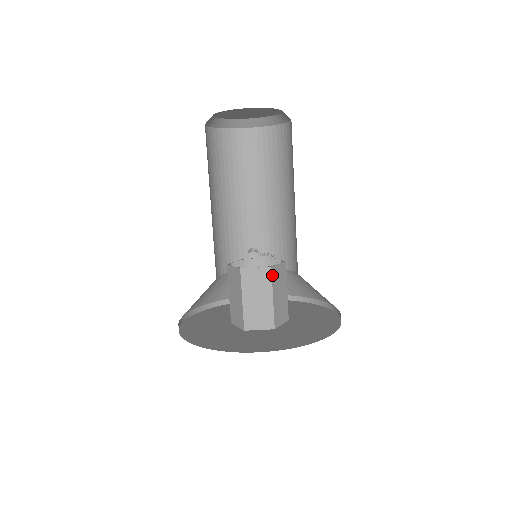
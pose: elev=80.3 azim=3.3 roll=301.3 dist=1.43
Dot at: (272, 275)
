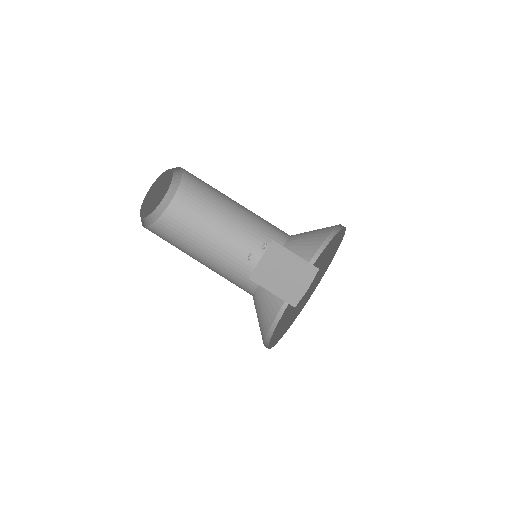
Dot at: (267, 263)
